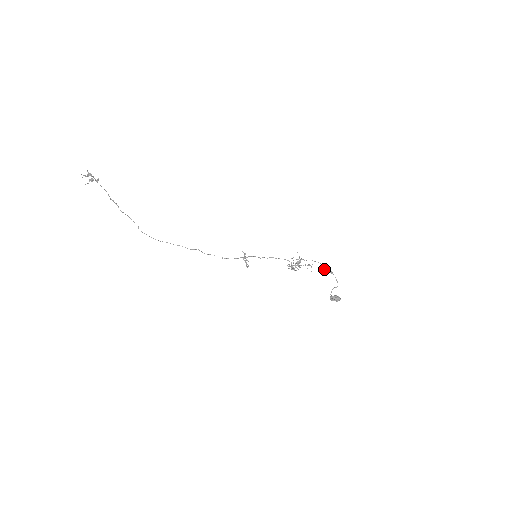
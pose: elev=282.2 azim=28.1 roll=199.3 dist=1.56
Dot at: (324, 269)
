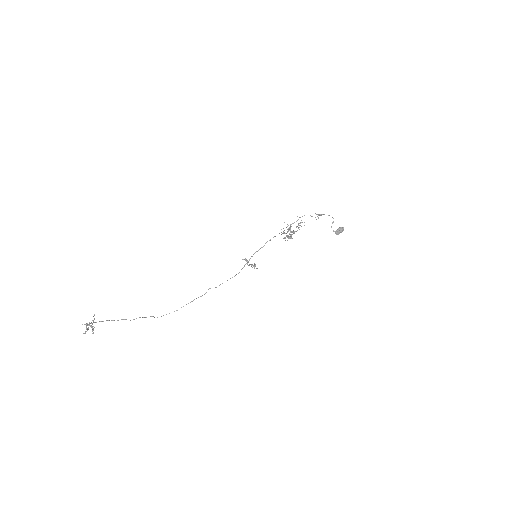
Dot at: occluded
